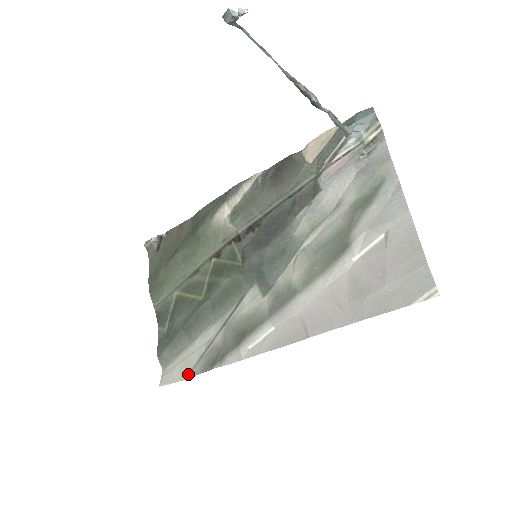
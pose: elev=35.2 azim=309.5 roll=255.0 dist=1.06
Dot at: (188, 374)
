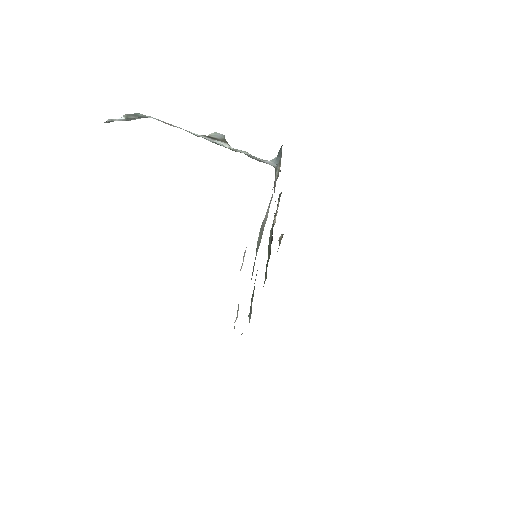
Dot at: occluded
